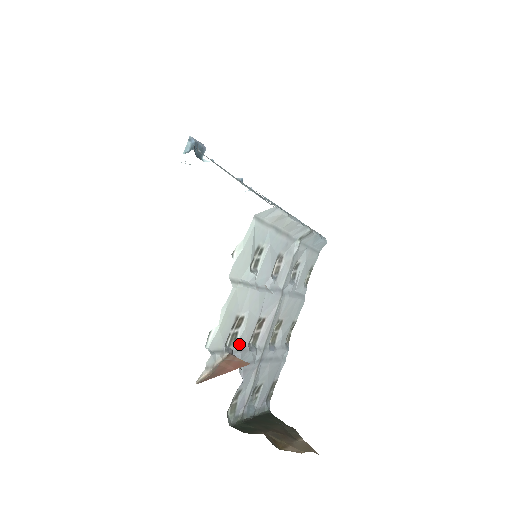
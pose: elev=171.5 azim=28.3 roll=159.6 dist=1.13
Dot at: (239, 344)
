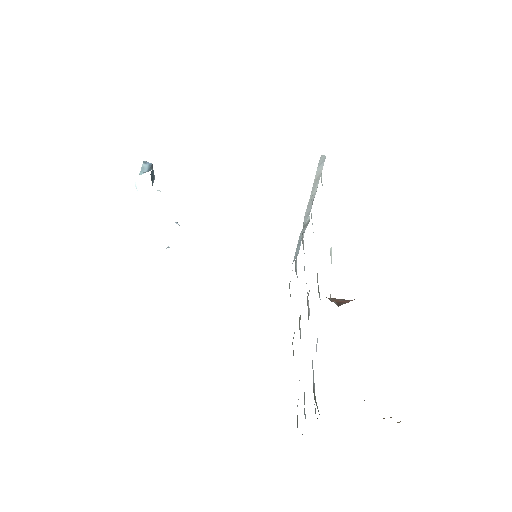
Dot at: occluded
